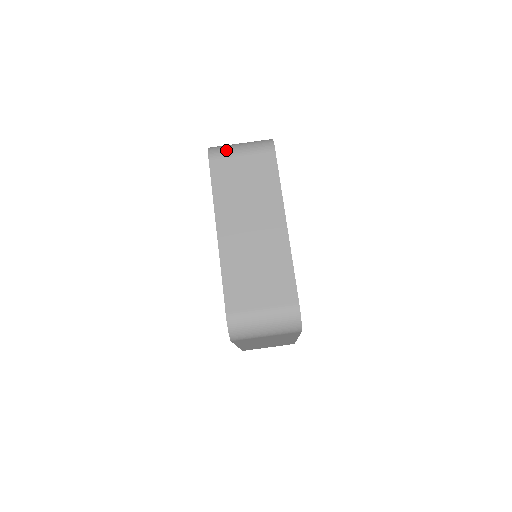
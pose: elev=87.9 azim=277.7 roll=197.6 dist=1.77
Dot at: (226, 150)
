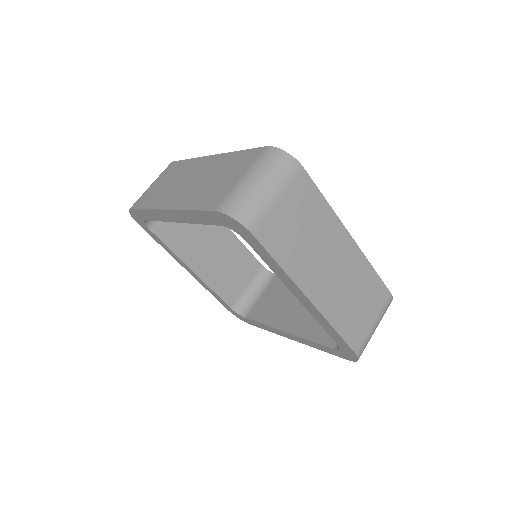
Dot at: occluded
